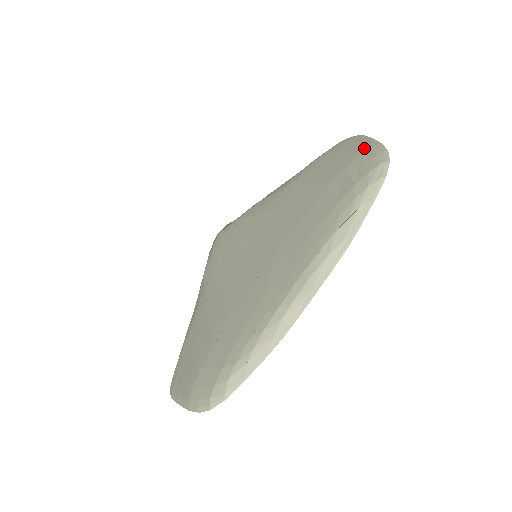
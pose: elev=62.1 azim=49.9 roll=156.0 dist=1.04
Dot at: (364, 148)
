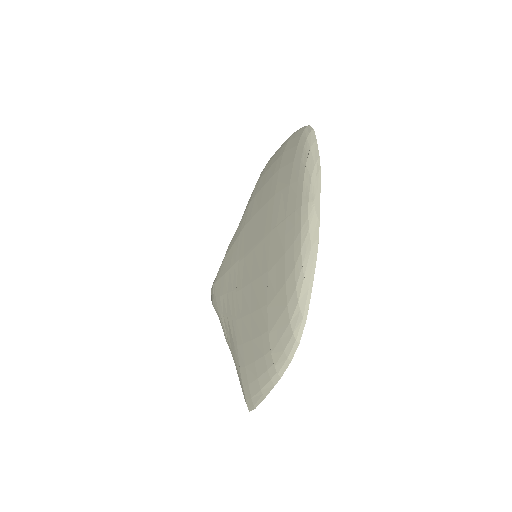
Dot at: (287, 140)
